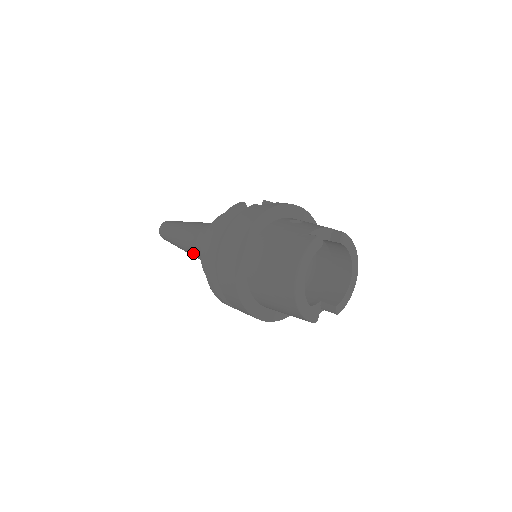
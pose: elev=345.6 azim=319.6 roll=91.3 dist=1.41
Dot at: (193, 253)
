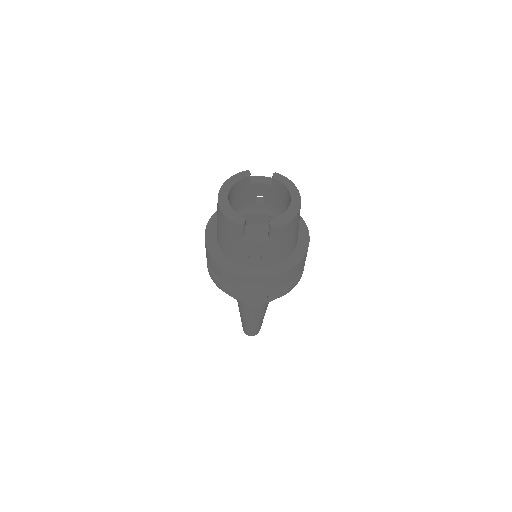
Dot at: (238, 301)
